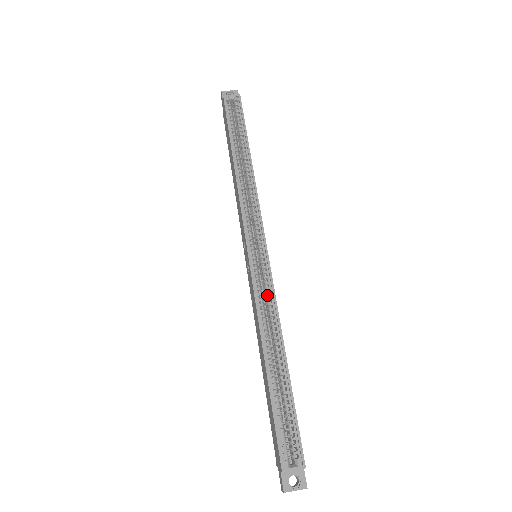
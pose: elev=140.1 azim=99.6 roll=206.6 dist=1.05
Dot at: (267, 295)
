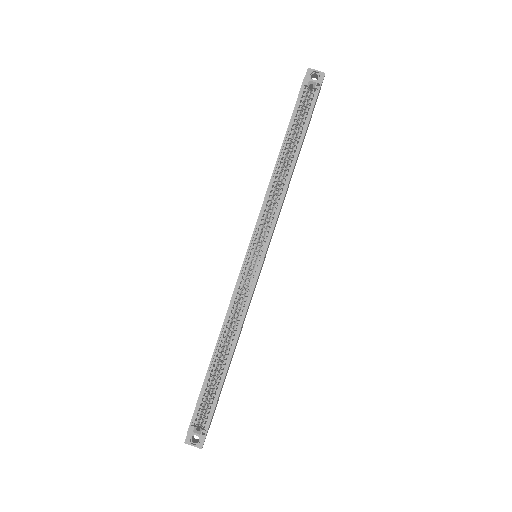
Dot at: occluded
